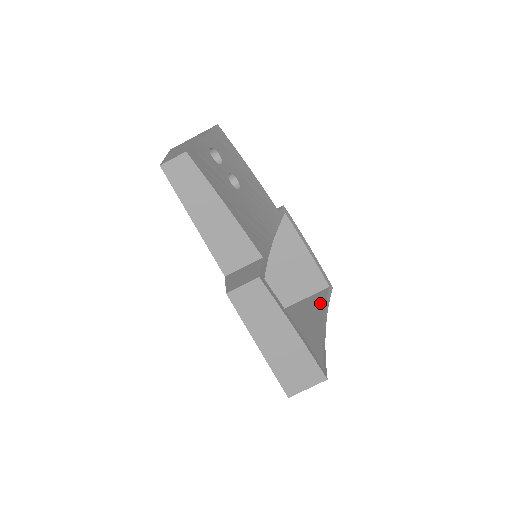
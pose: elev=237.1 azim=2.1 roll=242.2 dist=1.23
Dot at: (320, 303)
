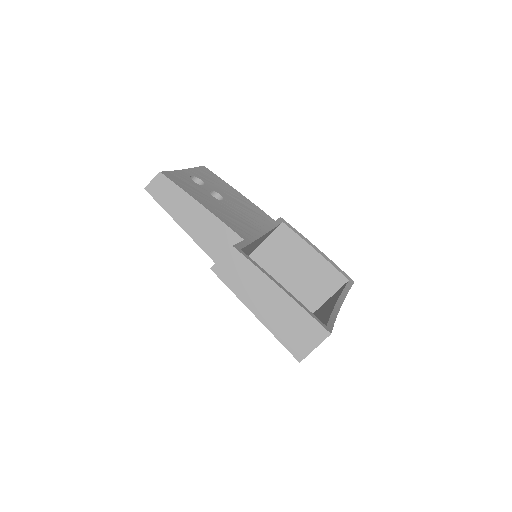
Dot at: (338, 293)
